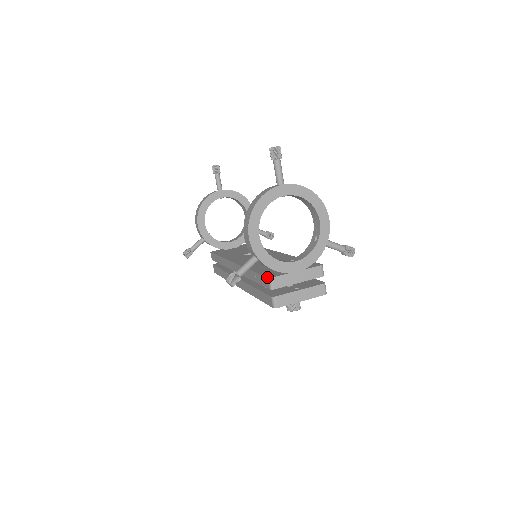
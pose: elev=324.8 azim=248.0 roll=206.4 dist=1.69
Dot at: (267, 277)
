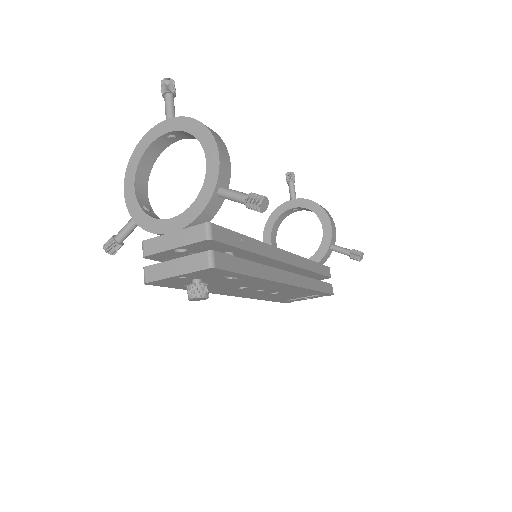
Dot at: occluded
